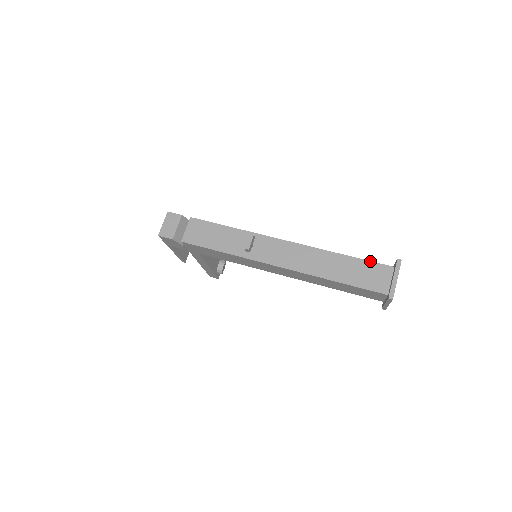
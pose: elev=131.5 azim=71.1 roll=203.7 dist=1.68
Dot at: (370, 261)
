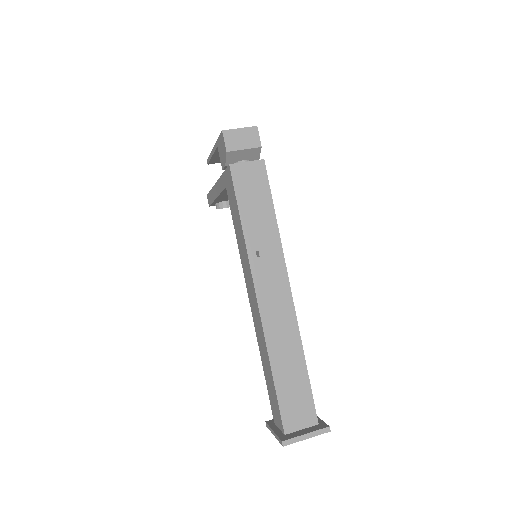
Dot at: occluded
